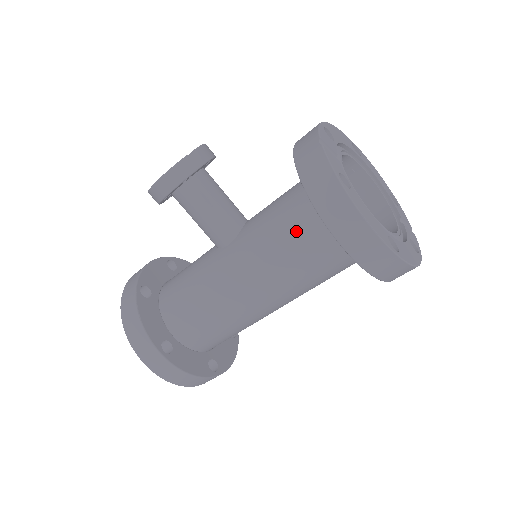
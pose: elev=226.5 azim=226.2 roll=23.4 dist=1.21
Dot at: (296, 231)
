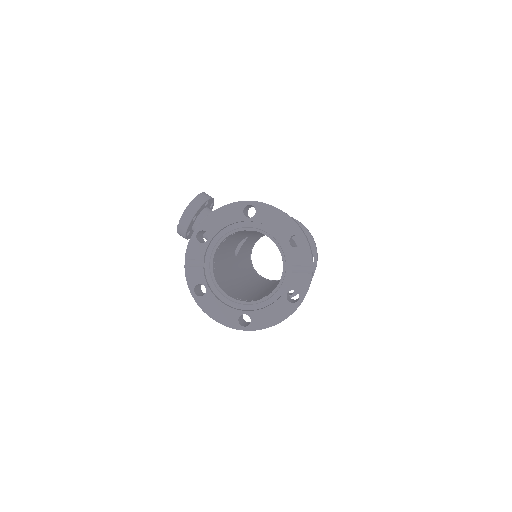
Dot at: occluded
